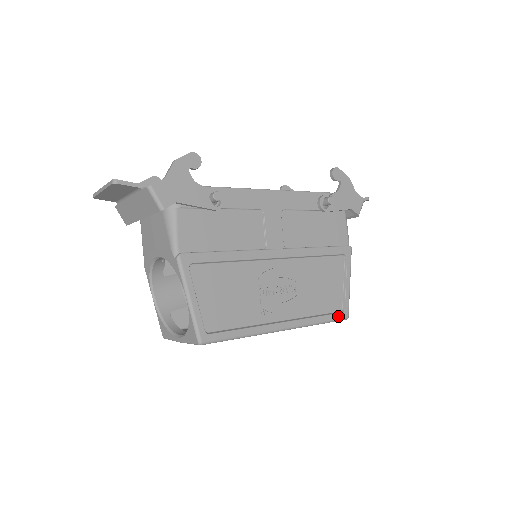
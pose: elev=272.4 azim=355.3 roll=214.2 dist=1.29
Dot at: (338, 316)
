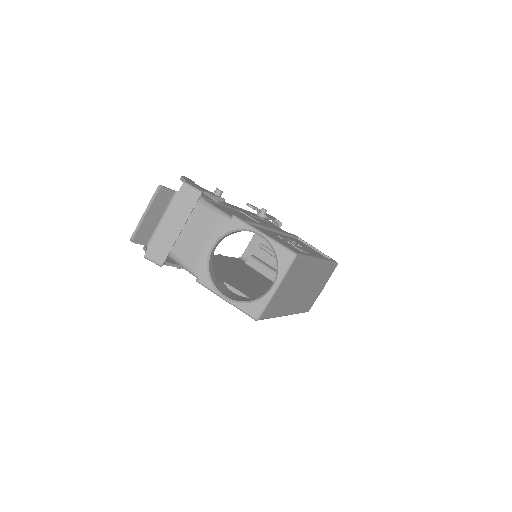
Dot at: (332, 260)
